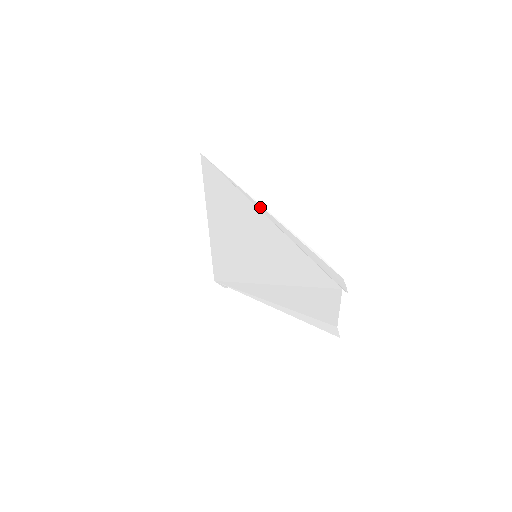
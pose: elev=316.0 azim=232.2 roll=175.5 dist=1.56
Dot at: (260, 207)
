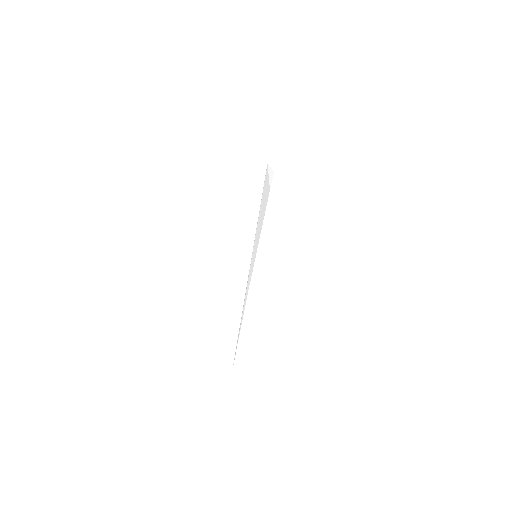
Dot at: (250, 266)
